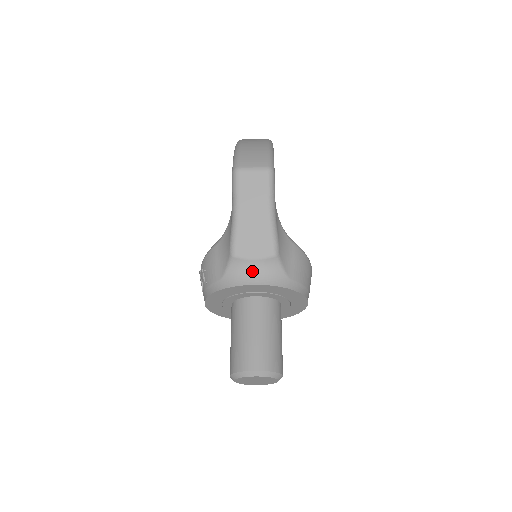
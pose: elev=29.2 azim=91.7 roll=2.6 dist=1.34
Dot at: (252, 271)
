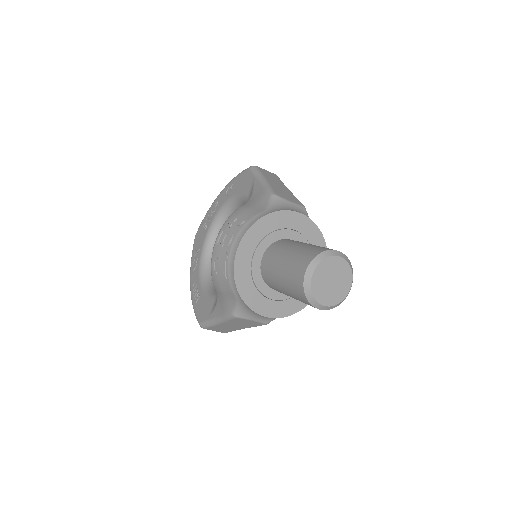
Dot at: (292, 208)
